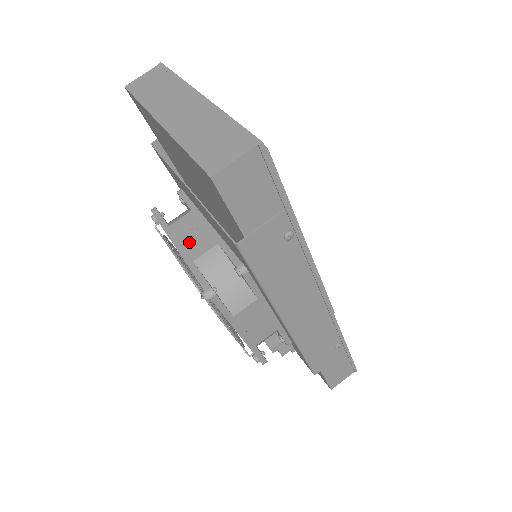
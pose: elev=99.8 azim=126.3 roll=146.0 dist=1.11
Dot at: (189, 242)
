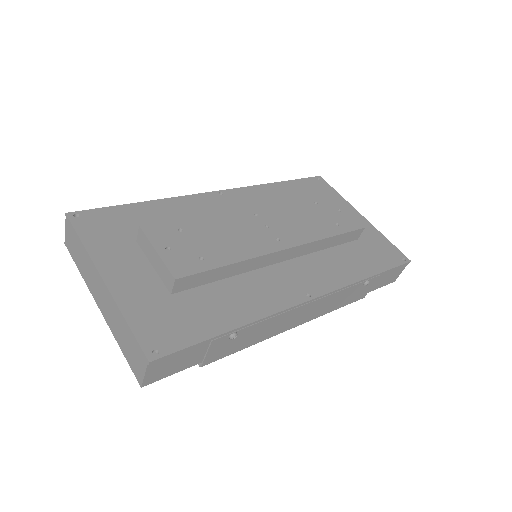
Dot at: occluded
